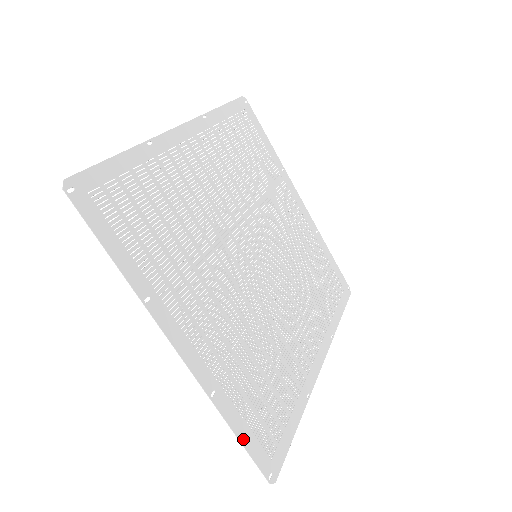
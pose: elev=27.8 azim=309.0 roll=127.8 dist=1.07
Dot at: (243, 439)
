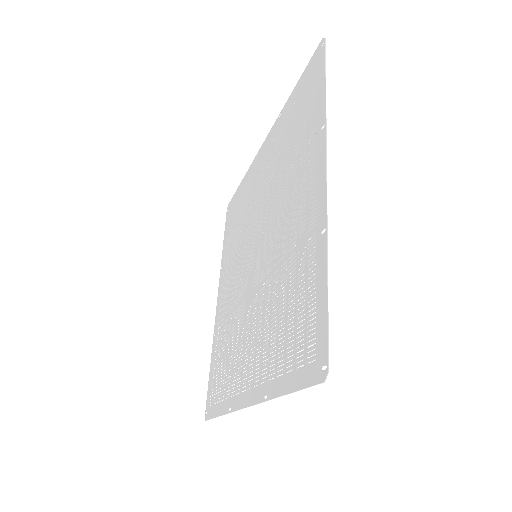
Dot at: (325, 296)
